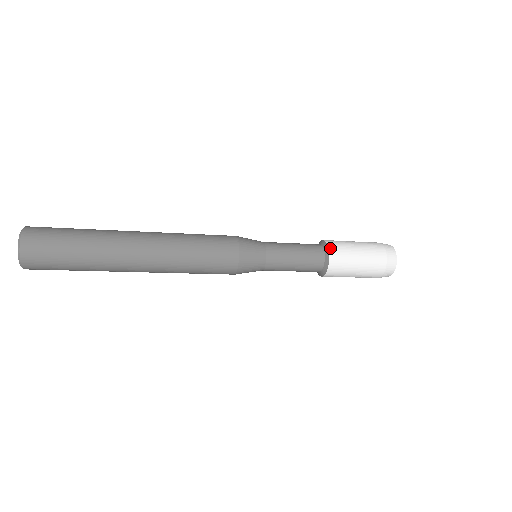
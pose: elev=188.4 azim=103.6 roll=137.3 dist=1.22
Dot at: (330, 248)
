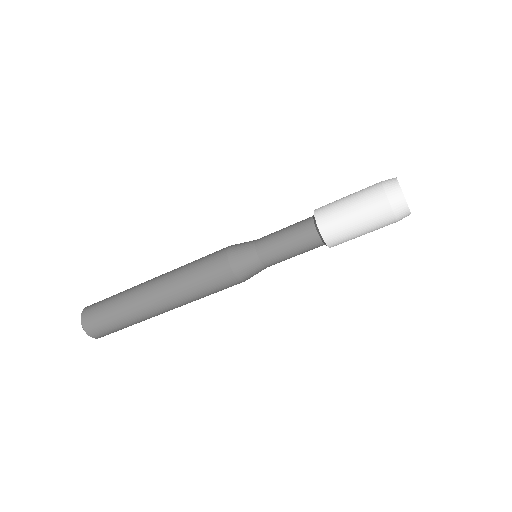
Dot at: occluded
